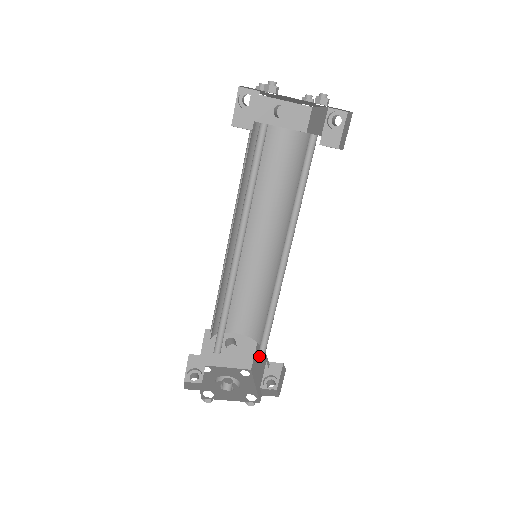
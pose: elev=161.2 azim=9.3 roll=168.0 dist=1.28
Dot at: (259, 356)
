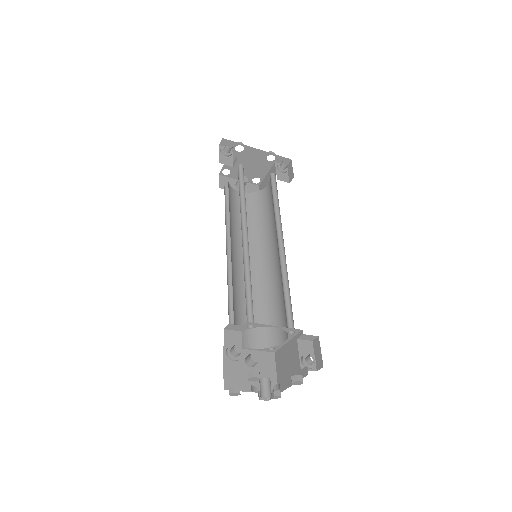
Dot at: (289, 332)
